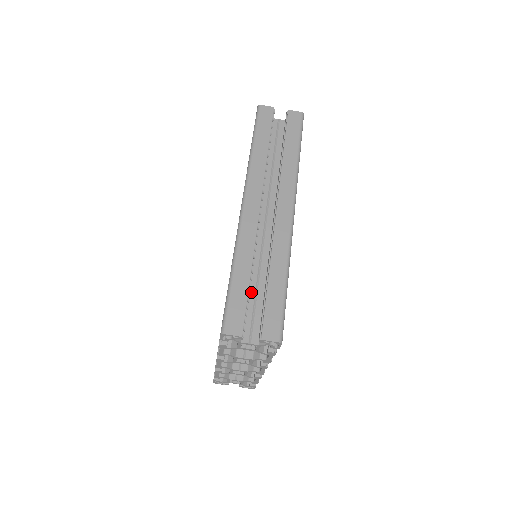
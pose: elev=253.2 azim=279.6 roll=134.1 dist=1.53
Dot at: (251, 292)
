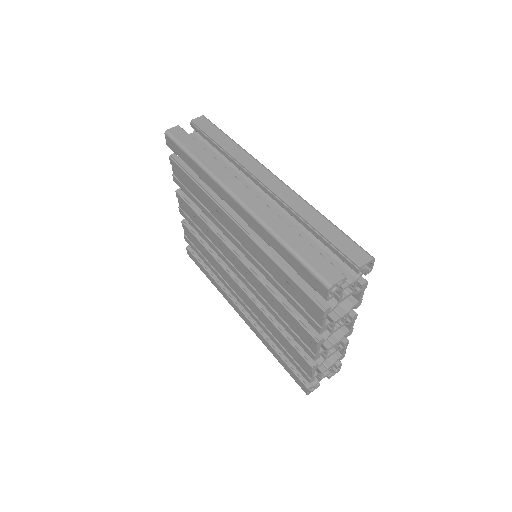
Dot at: occluded
